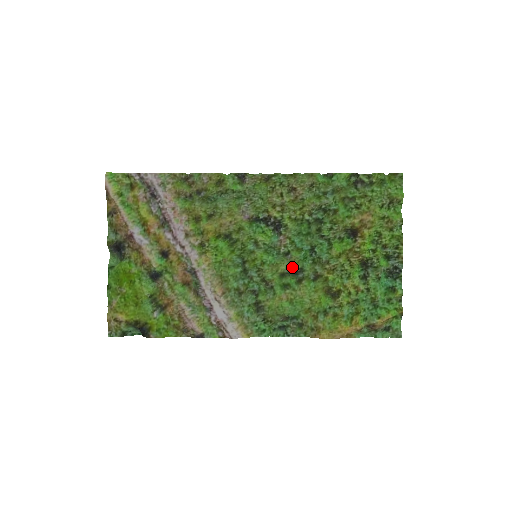
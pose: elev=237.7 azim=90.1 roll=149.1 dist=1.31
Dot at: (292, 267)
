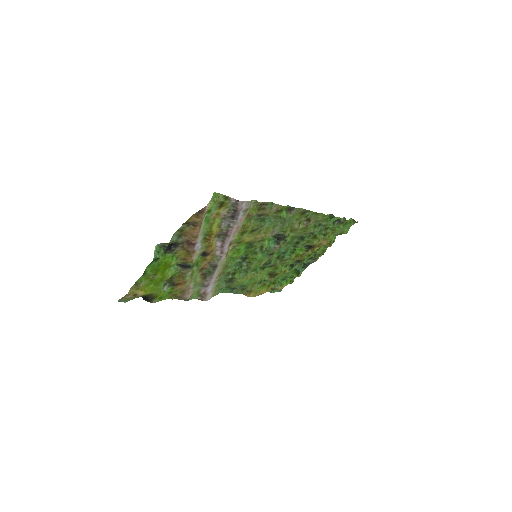
Dot at: (268, 262)
